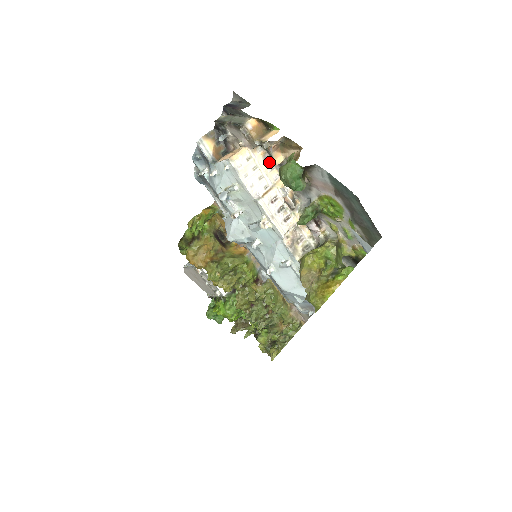
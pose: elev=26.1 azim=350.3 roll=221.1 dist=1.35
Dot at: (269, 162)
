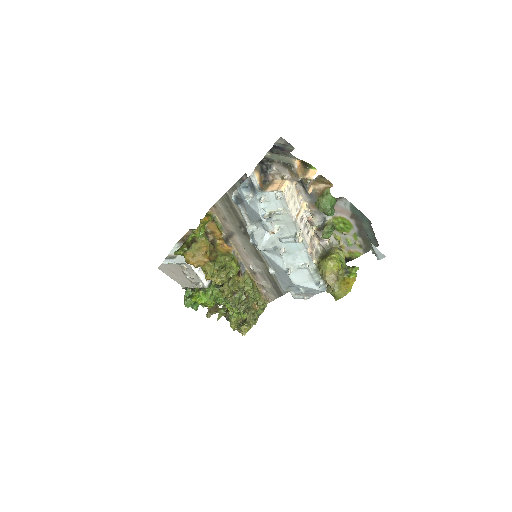
Dot at: (298, 190)
